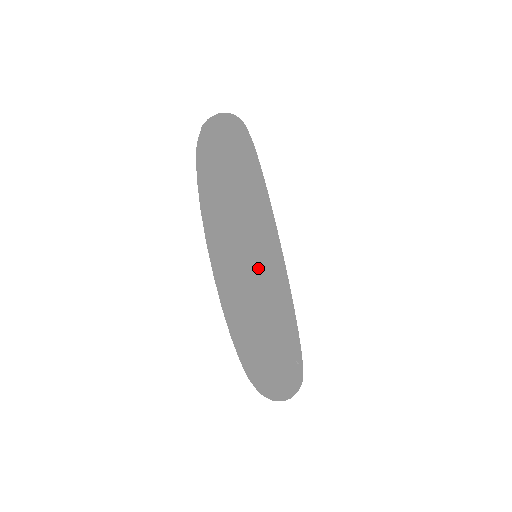
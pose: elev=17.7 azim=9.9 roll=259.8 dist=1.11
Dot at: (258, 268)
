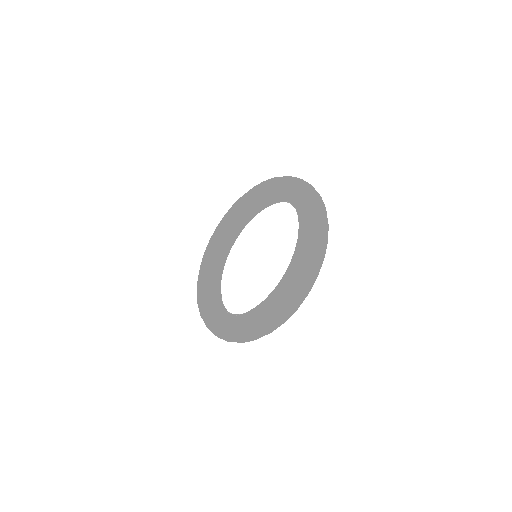
Dot at: occluded
